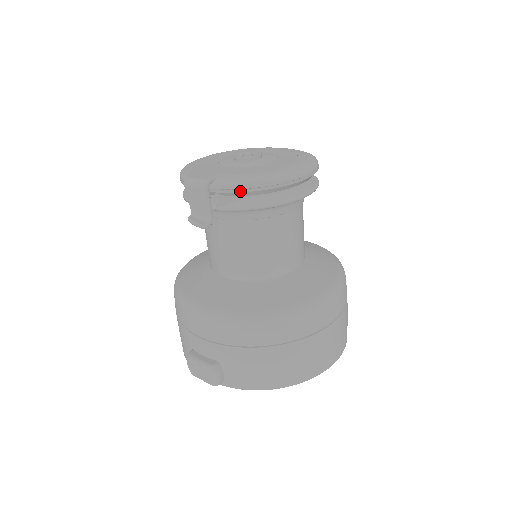
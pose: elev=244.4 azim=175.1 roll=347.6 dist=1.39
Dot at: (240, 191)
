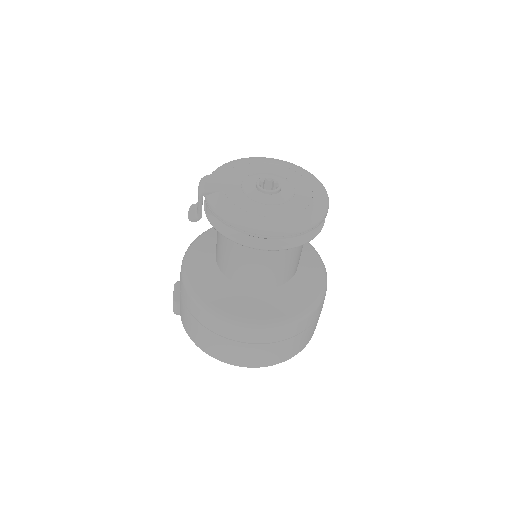
Dot at: (215, 215)
